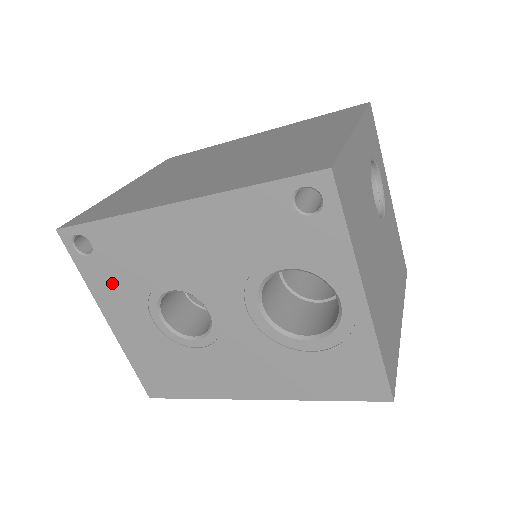
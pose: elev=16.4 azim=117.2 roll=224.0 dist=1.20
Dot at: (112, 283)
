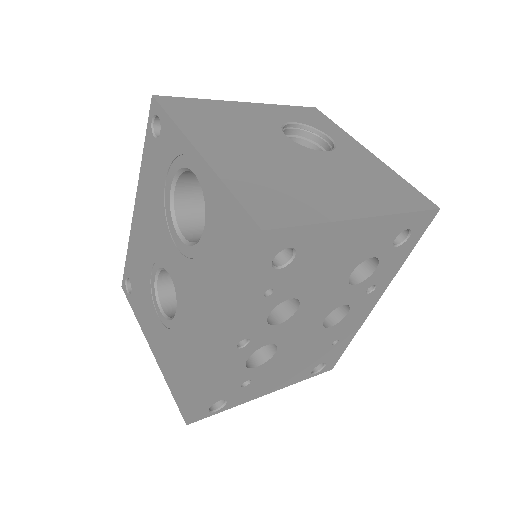
Dot at: (141, 304)
